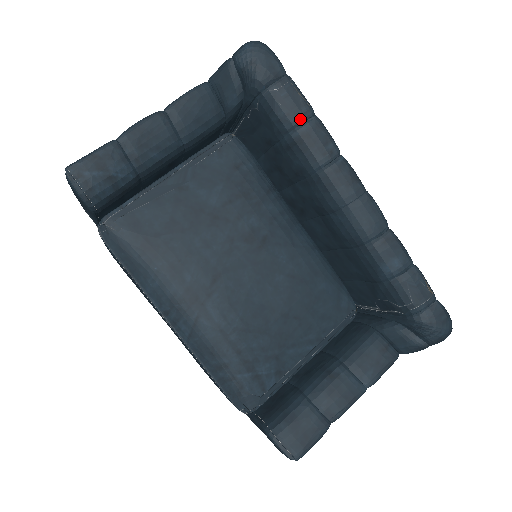
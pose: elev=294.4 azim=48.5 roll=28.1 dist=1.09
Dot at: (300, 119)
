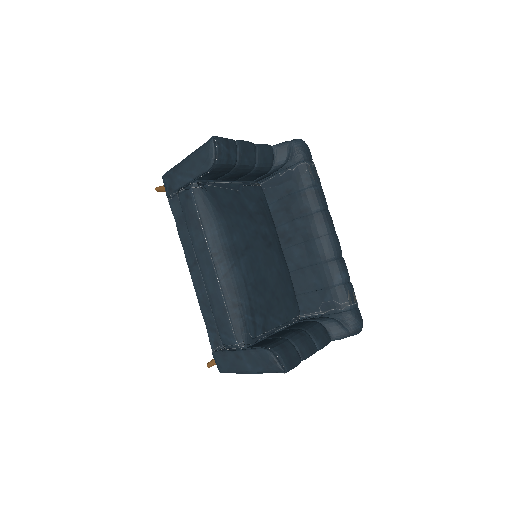
Dot at: (316, 183)
